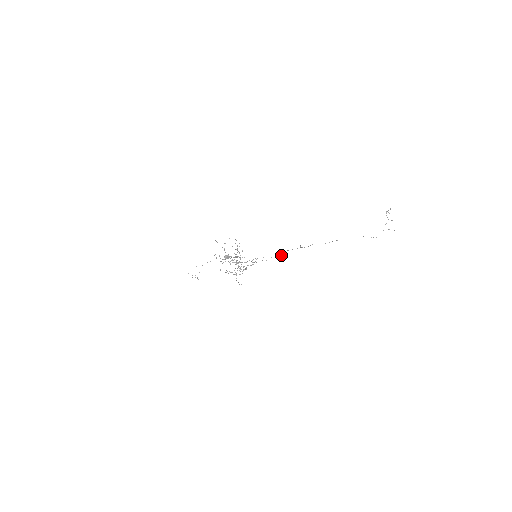
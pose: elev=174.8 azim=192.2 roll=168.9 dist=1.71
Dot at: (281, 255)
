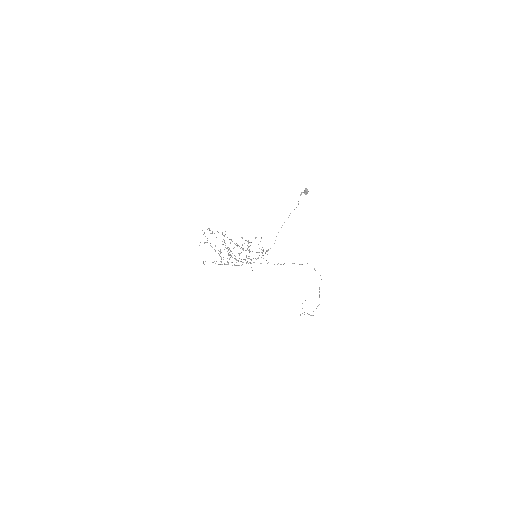
Dot at: (280, 264)
